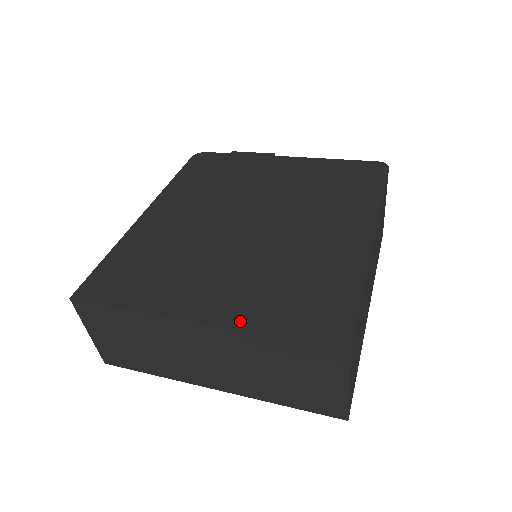
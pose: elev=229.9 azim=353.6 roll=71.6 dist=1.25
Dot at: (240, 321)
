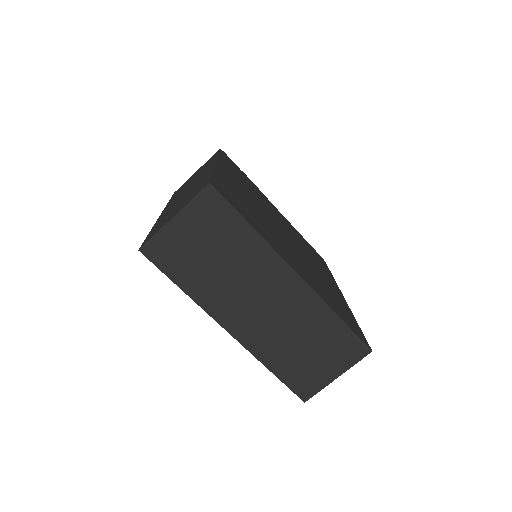
Dot at: (319, 293)
